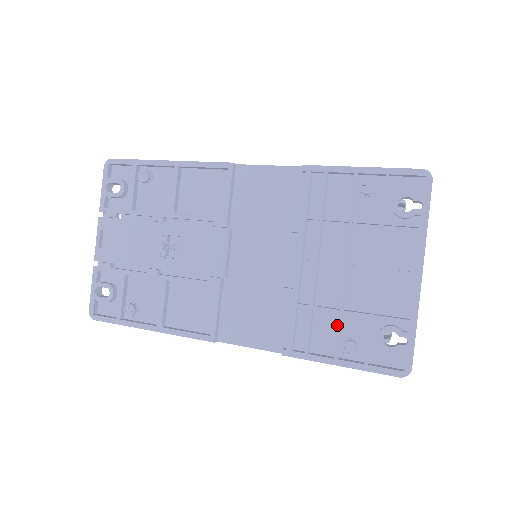
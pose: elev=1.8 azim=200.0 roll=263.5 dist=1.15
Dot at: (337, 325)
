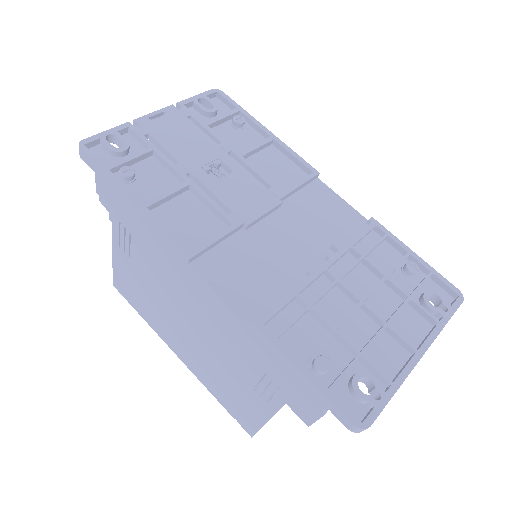
Dot at: (319, 340)
